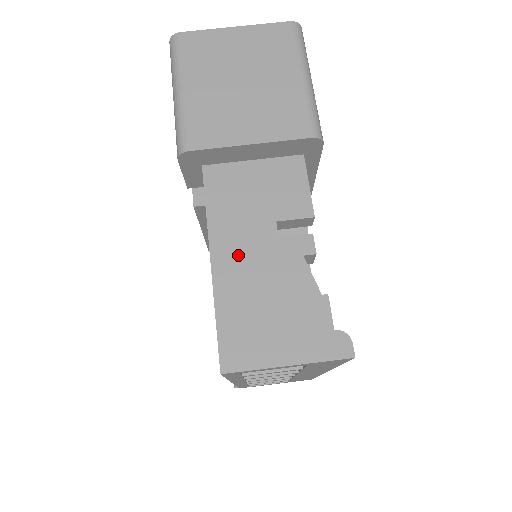
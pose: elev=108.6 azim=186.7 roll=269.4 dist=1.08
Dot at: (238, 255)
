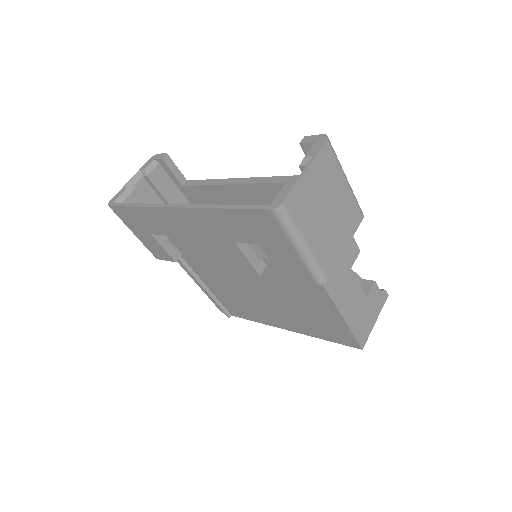
Dot at: (347, 300)
